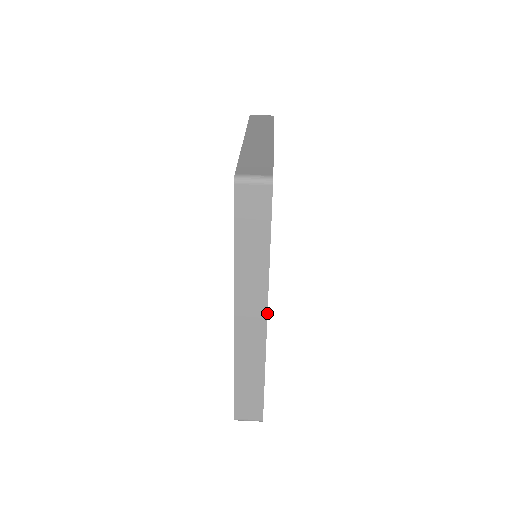
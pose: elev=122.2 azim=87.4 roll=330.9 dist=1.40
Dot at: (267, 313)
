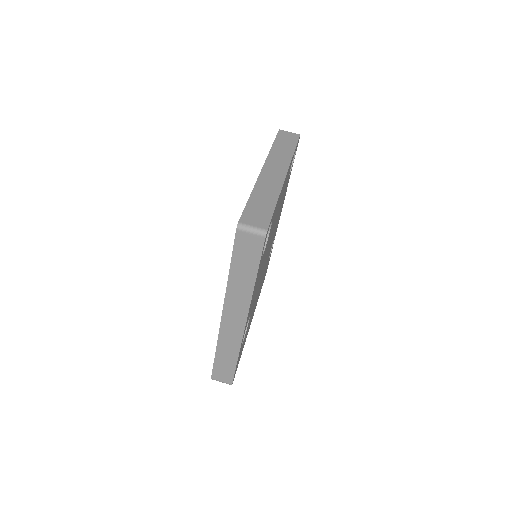
Dot at: occluded
